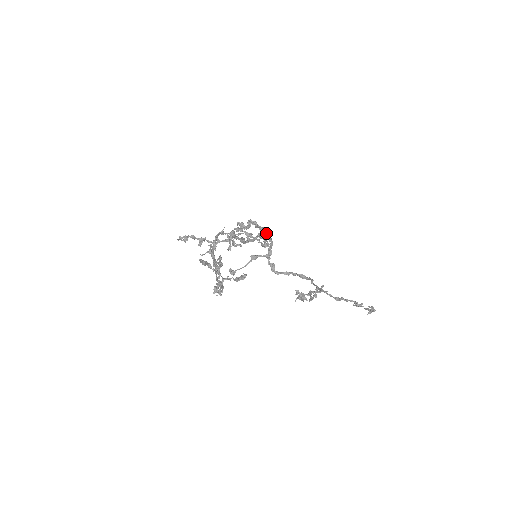
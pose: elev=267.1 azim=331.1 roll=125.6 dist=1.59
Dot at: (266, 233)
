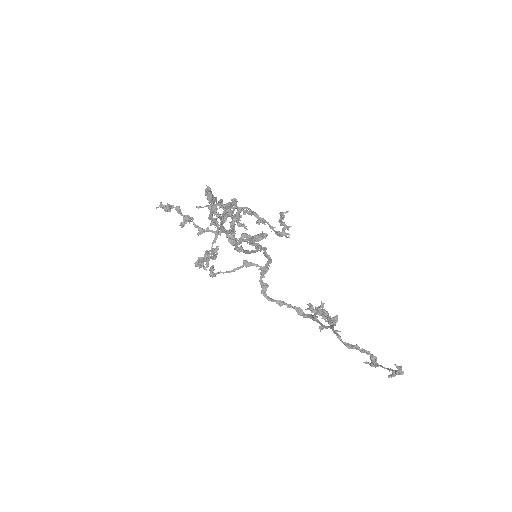
Dot at: (264, 250)
